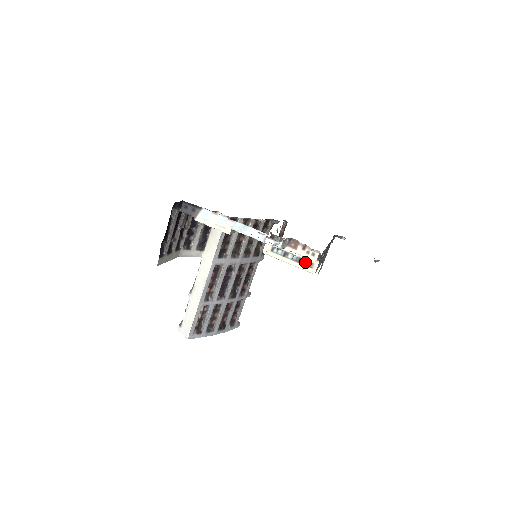
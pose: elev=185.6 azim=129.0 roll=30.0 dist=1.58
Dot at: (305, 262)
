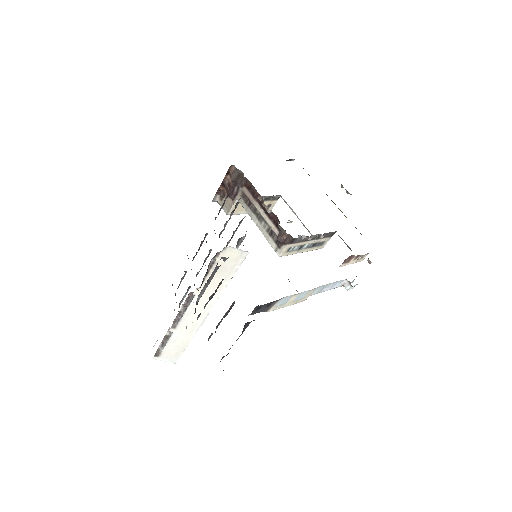
Dot at: (318, 244)
